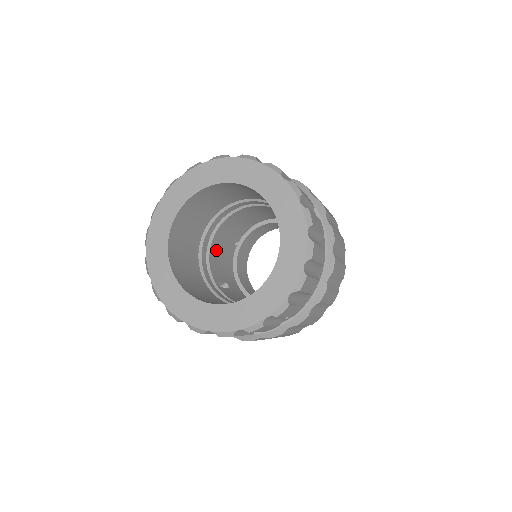
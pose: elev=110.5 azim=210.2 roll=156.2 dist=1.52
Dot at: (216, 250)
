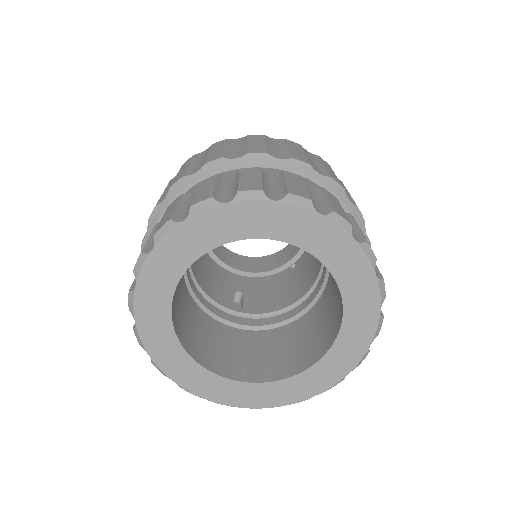
Dot at: (201, 277)
